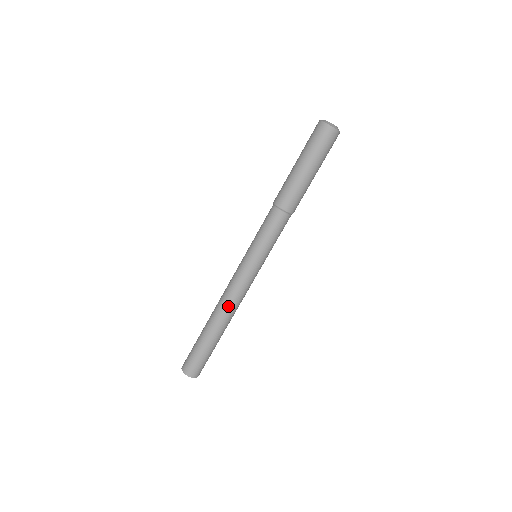
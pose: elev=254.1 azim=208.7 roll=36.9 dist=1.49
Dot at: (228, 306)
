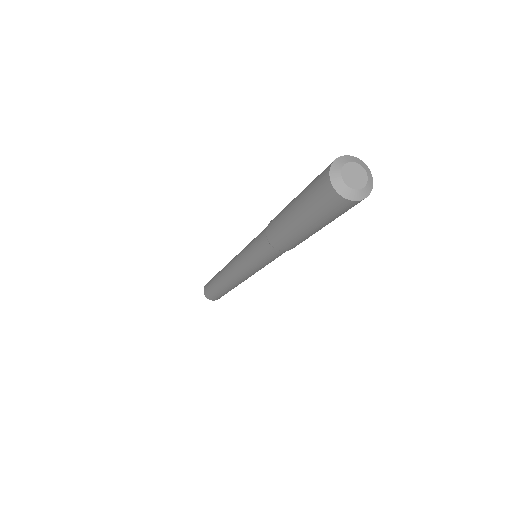
Dot at: (229, 281)
